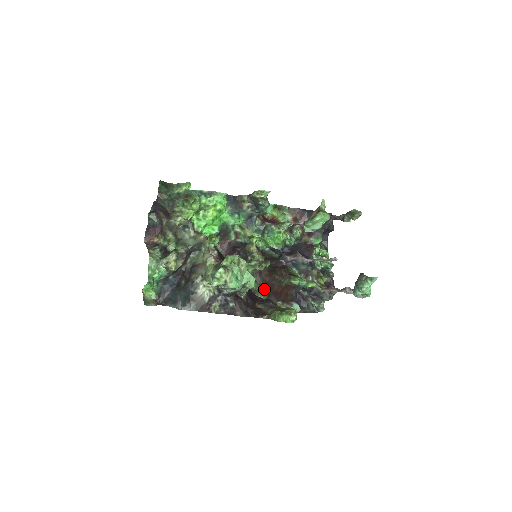
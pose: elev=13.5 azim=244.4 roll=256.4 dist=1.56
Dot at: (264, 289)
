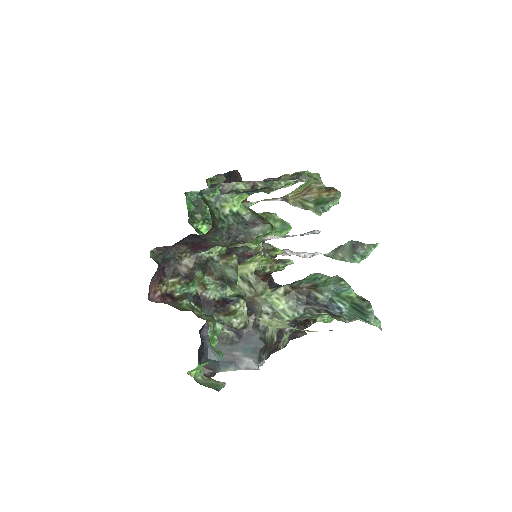
Dot at: occluded
